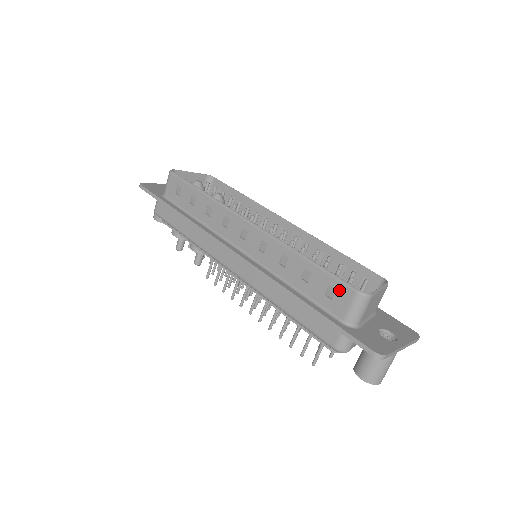
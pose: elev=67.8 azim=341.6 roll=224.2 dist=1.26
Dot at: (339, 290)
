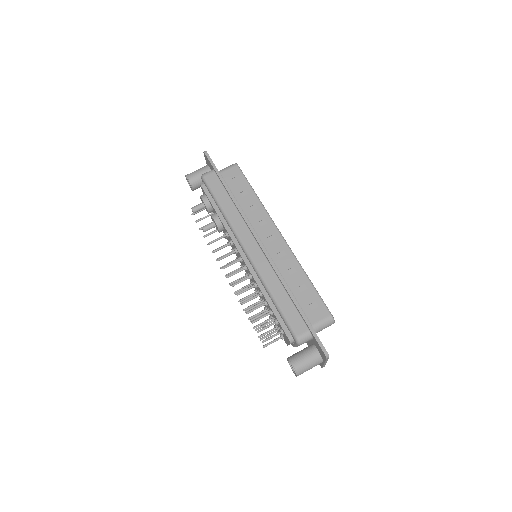
Dot at: (320, 308)
